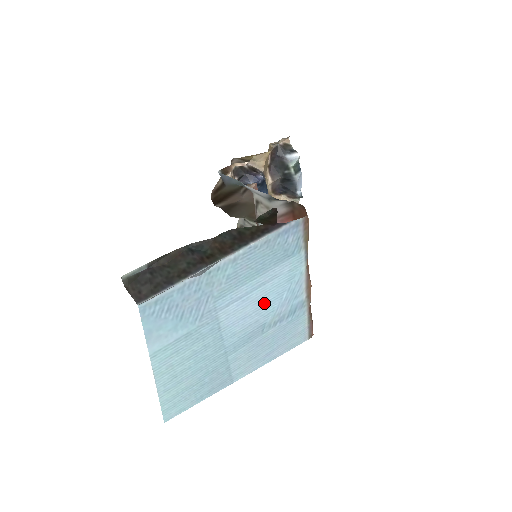
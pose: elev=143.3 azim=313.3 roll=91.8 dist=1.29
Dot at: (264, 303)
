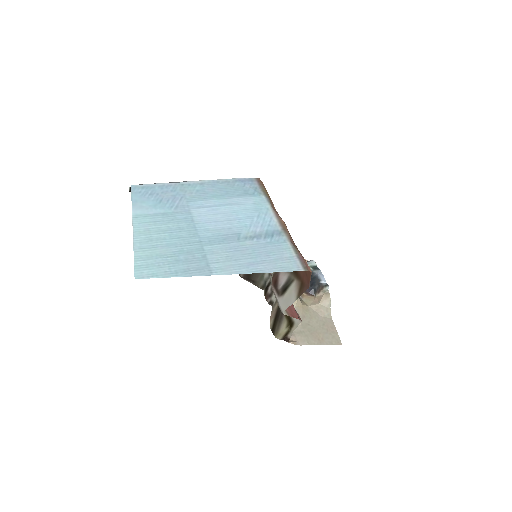
Dot at: (234, 218)
